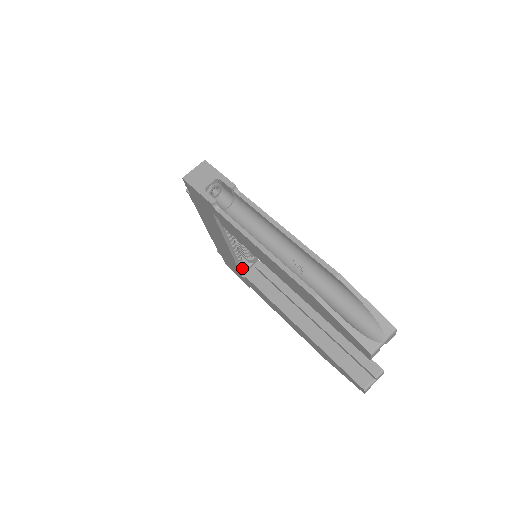
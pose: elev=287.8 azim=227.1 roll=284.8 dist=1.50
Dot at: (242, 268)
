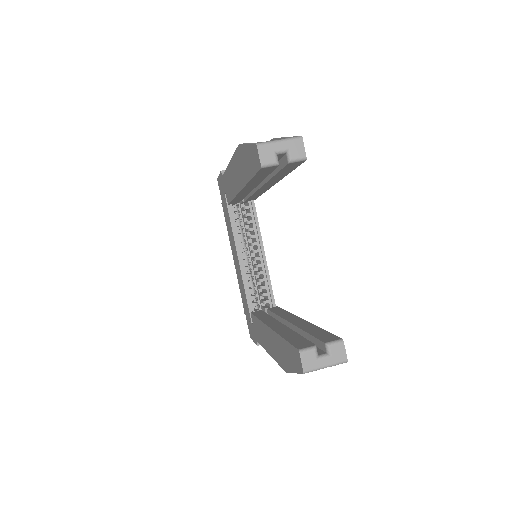
Dot at: (254, 311)
